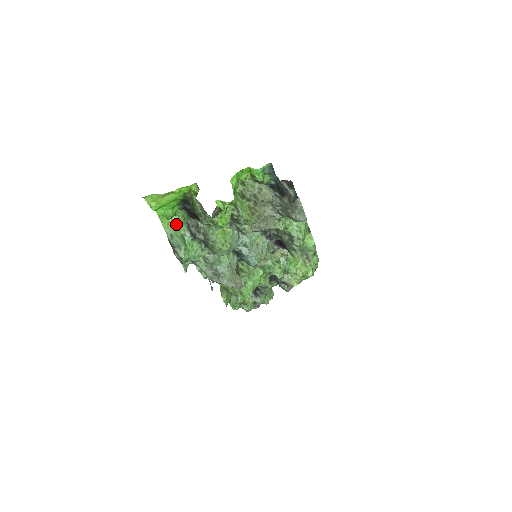
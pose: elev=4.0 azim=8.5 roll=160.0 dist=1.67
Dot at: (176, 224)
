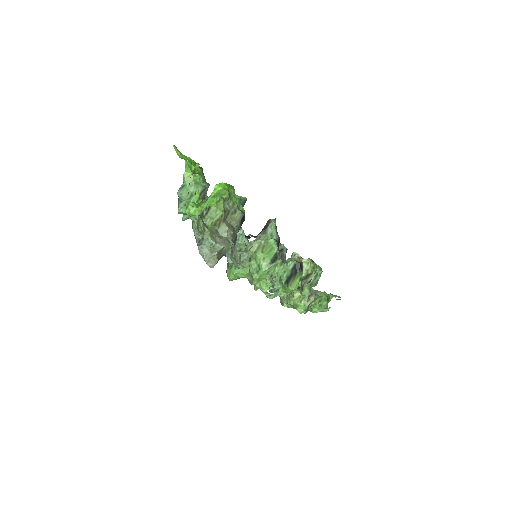
Dot at: (195, 181)
